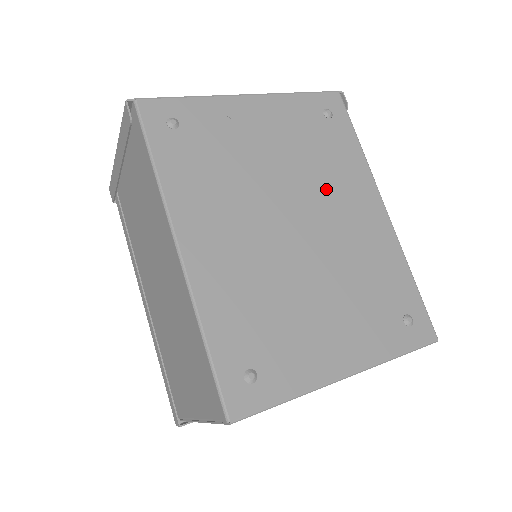
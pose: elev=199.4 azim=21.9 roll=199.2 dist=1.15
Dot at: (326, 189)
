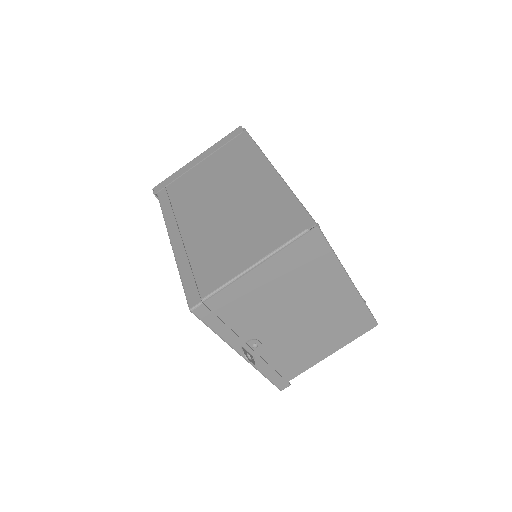
Dot at: occluded
